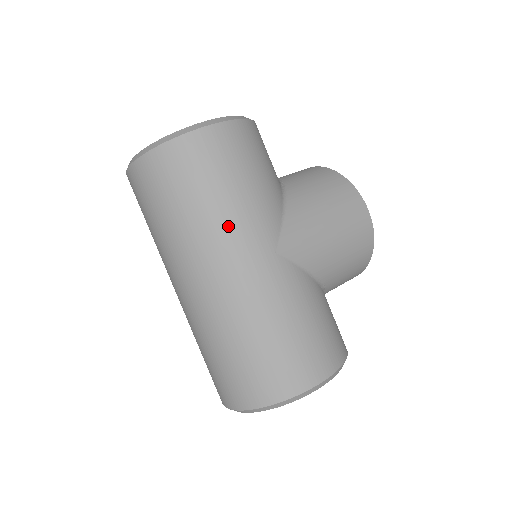
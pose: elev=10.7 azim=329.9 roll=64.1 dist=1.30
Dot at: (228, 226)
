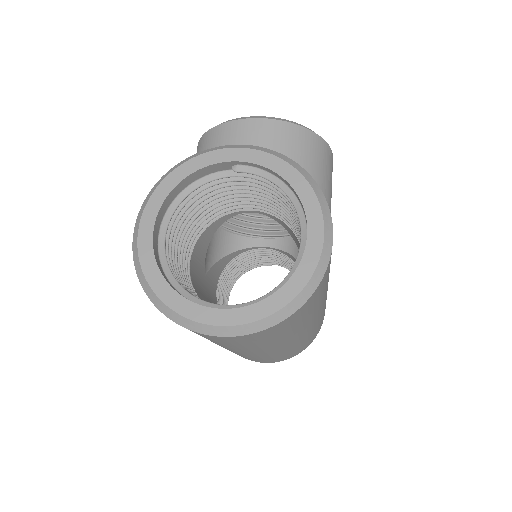
Dot at: (319, 307)
